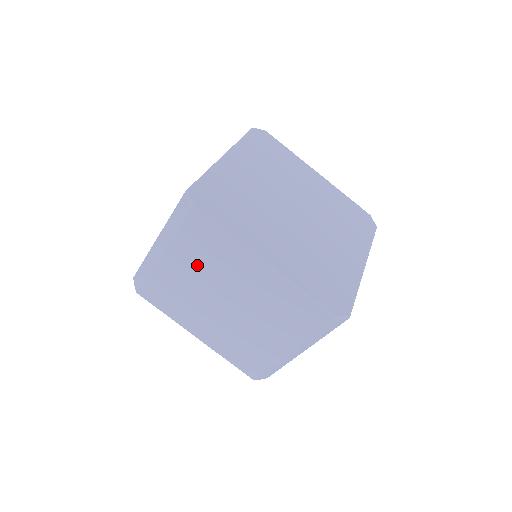
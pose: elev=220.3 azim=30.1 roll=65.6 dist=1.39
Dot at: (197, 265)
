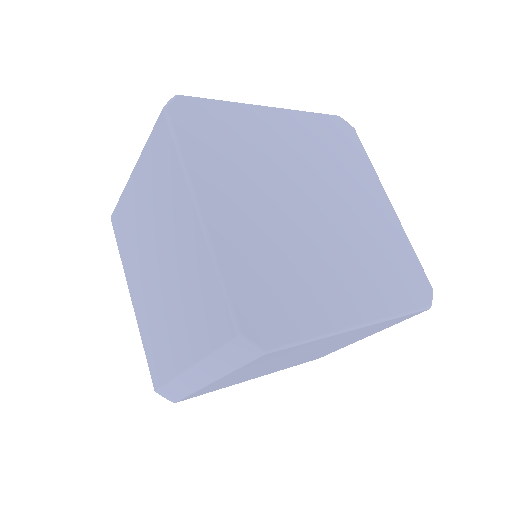
Dot at: (151, 194)
